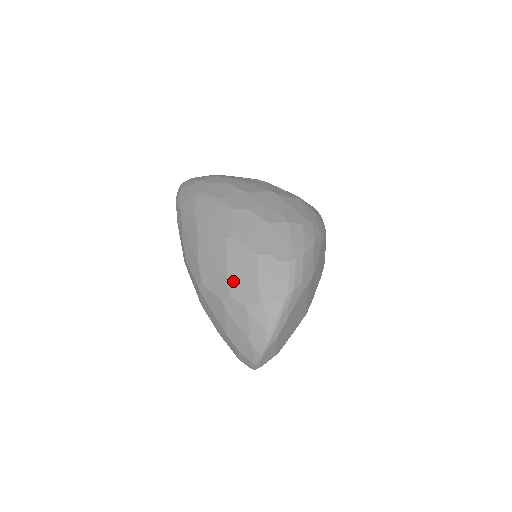
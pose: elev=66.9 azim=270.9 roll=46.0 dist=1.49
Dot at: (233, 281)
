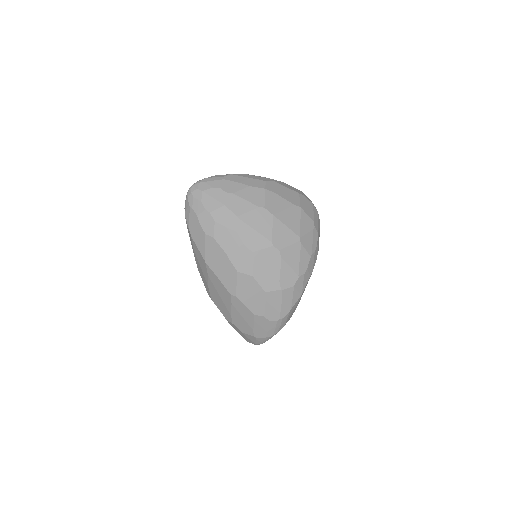
Dot at: (235, 318)
